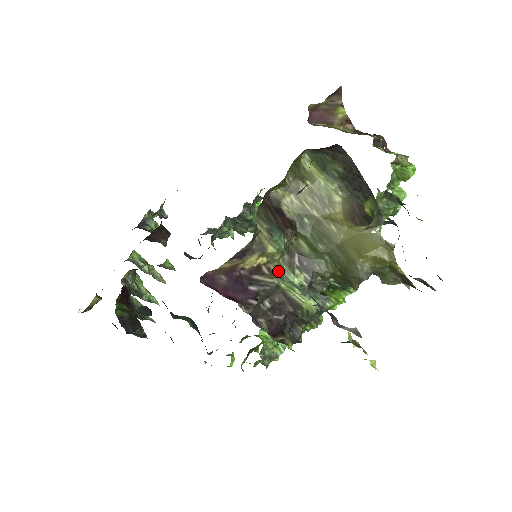
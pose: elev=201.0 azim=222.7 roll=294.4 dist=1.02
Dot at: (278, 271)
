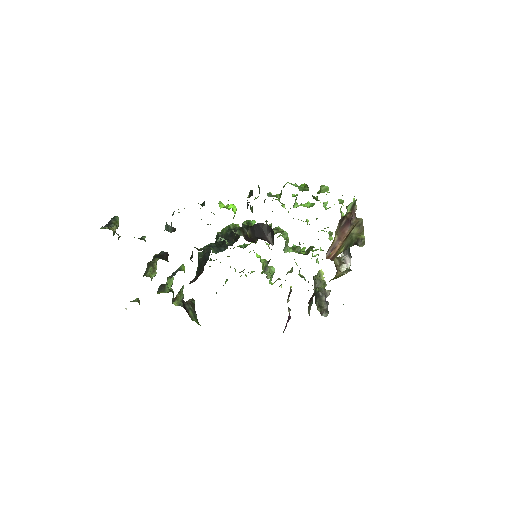
Dot at: occluded
